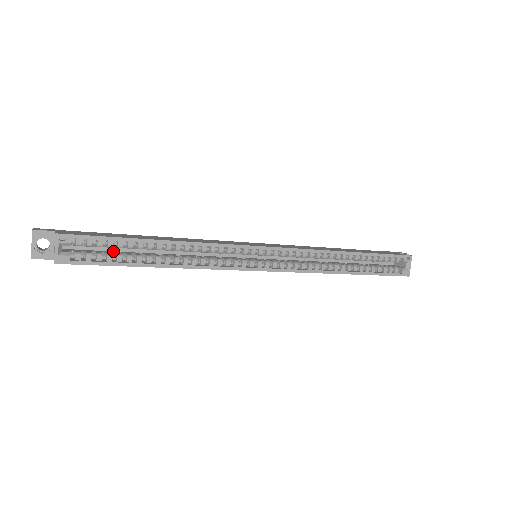
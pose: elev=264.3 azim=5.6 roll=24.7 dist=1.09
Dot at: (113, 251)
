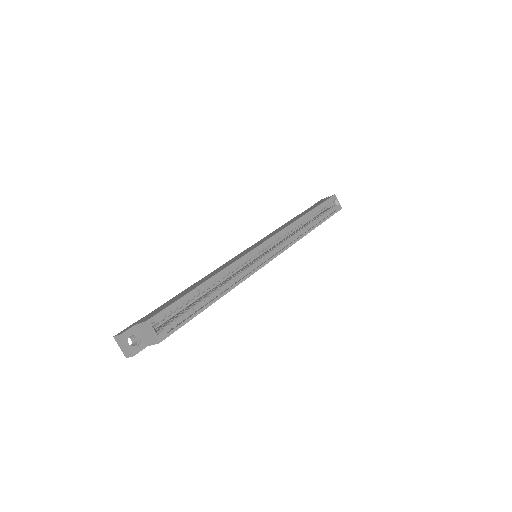
Dot at: (178, 313)
